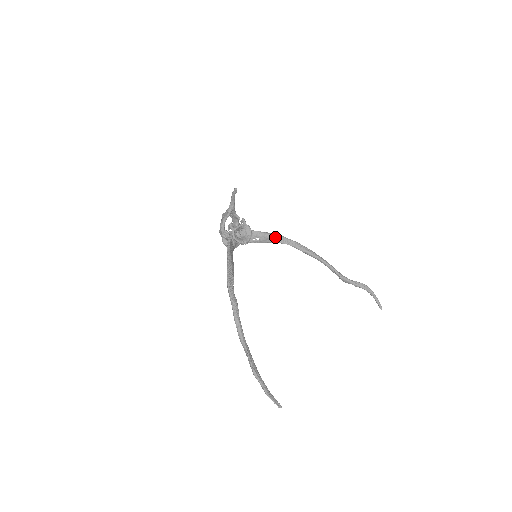
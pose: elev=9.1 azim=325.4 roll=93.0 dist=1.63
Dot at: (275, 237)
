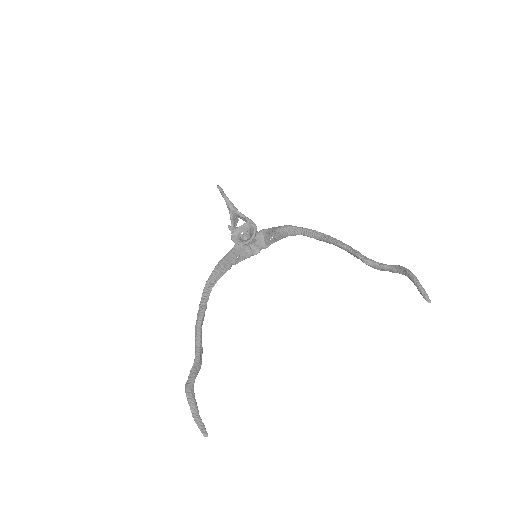
Dot at: (283, 229)
